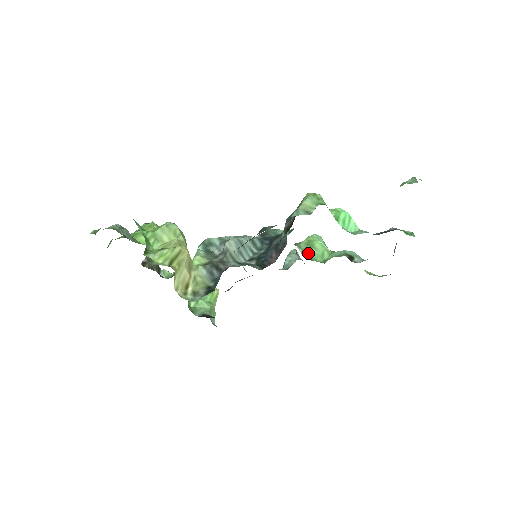
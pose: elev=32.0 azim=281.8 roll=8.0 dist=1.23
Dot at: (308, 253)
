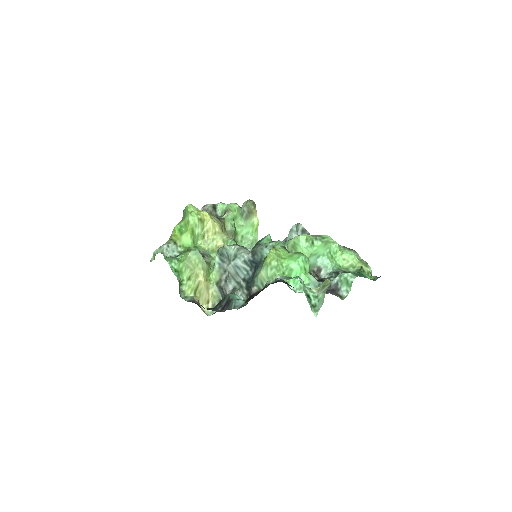
Dot at: occluded
